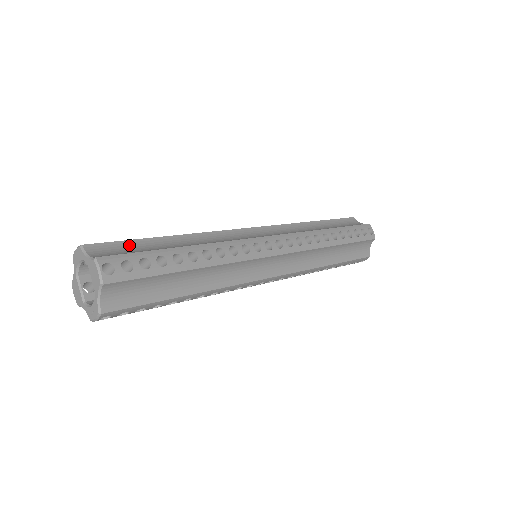
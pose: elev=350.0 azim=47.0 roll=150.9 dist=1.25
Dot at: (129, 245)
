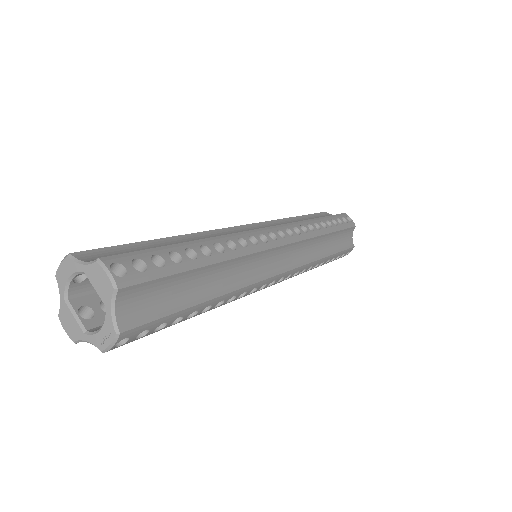
Dot at: (126, 249)
